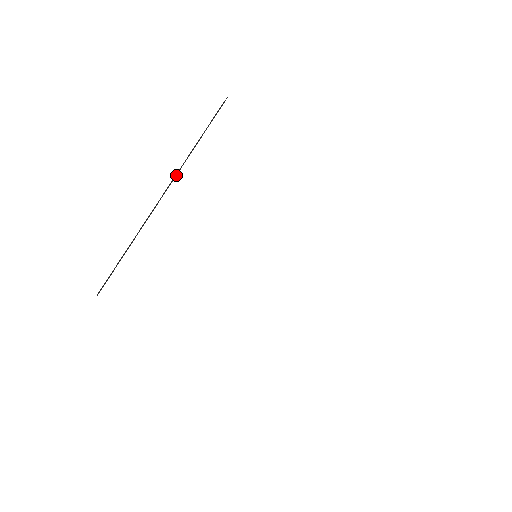
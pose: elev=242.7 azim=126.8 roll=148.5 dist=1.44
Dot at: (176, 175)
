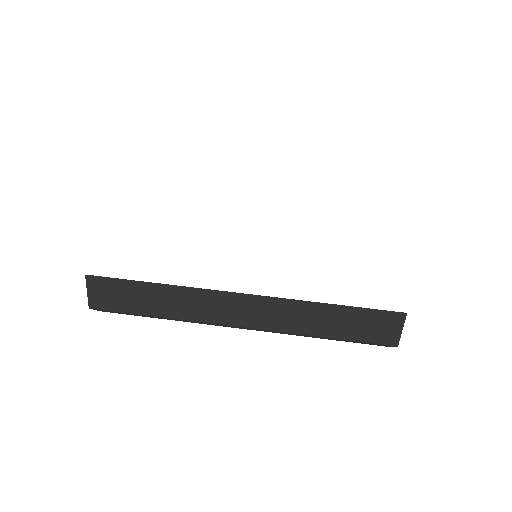
Dot at: occluded
